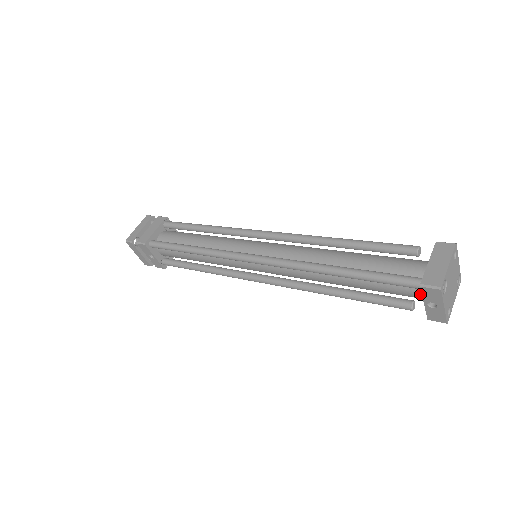
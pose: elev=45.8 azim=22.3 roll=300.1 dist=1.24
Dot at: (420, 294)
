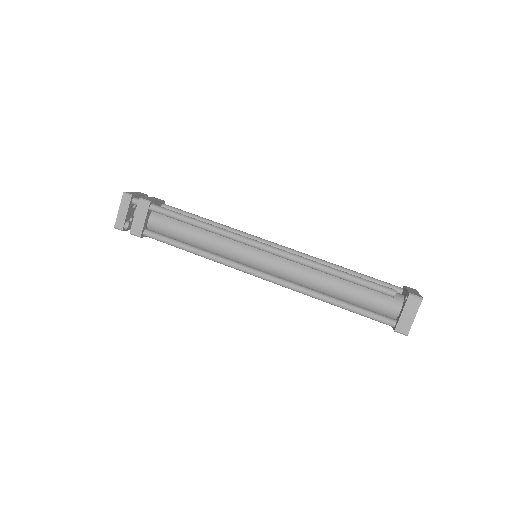
Dot at: occluded
